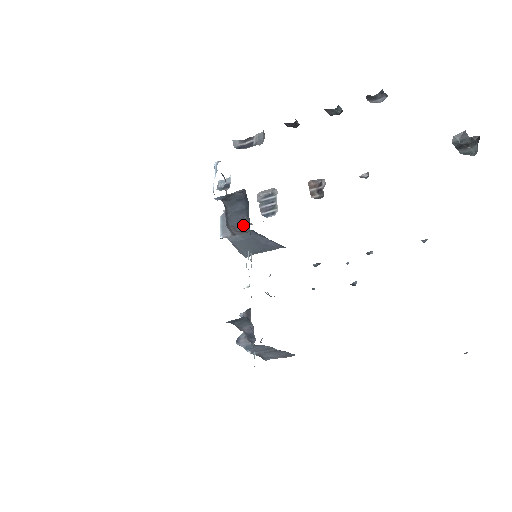
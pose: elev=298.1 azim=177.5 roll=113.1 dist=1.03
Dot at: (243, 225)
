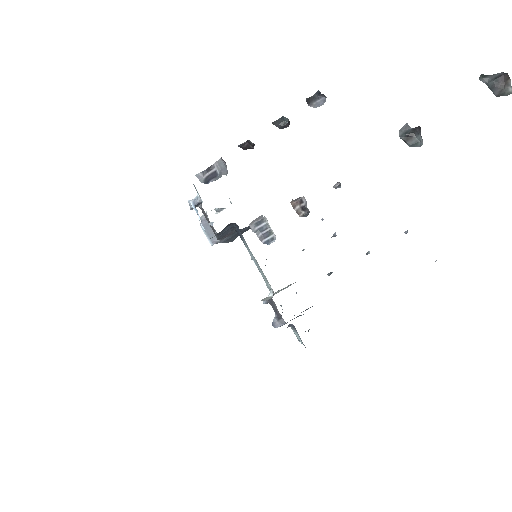
Dot at: (230, 232)
